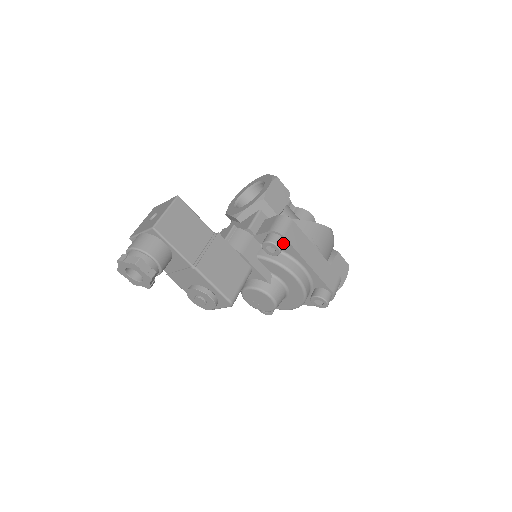
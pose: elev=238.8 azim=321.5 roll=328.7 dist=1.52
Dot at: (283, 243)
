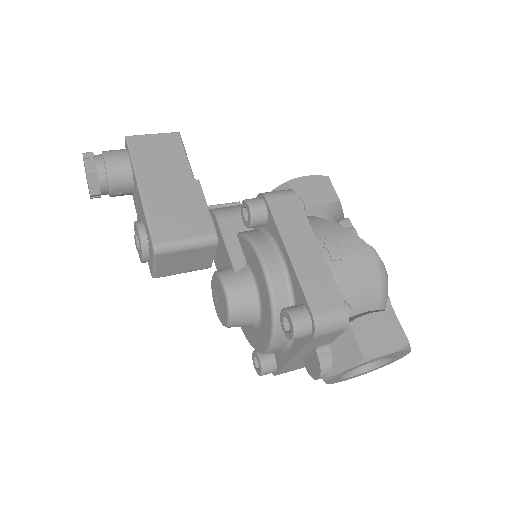
Dot at: (263, 209)
